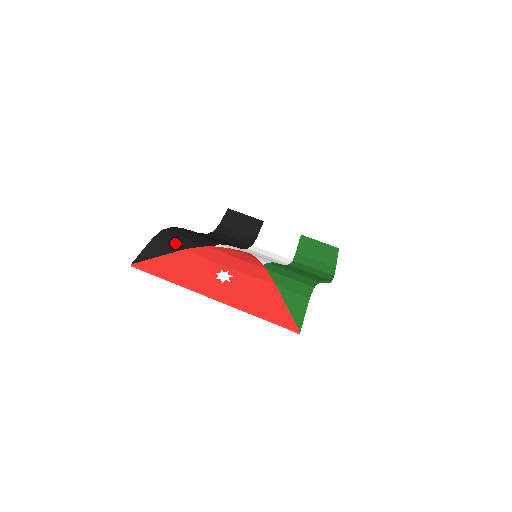
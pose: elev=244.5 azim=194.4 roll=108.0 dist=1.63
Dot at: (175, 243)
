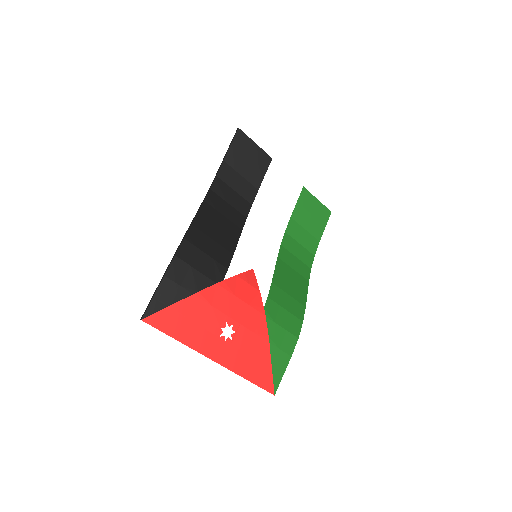
Dot at: (187, 282)
